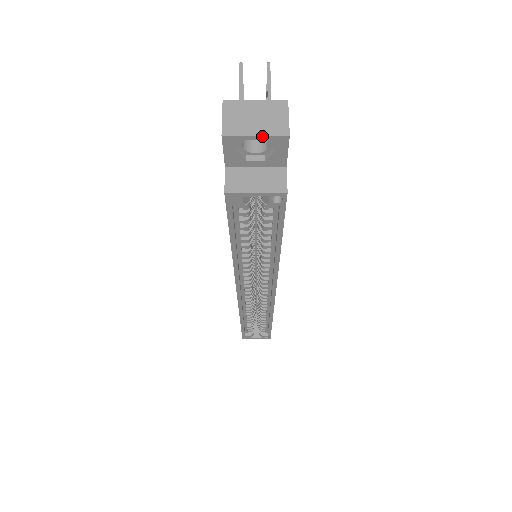
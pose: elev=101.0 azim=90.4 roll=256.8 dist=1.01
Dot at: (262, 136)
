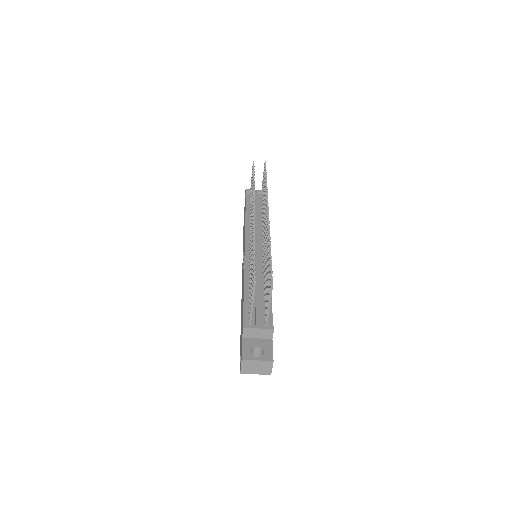
Dot at: (259, 374)
